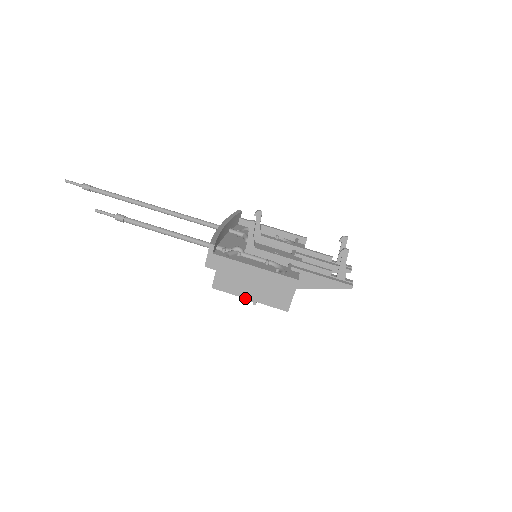
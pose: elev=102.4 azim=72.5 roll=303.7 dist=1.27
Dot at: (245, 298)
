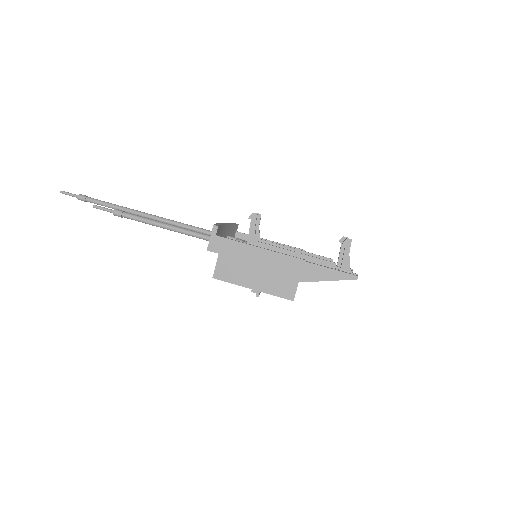
Dot at: occluded
